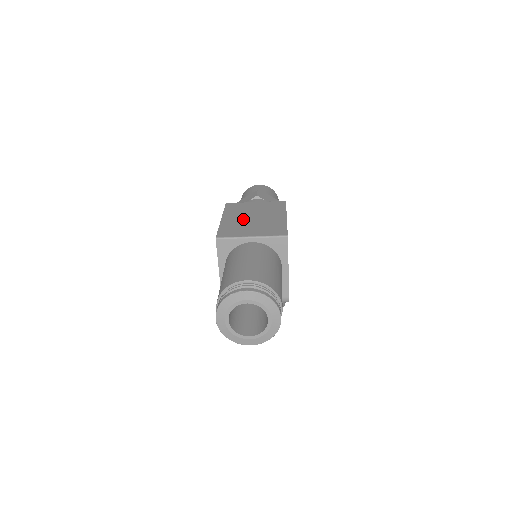
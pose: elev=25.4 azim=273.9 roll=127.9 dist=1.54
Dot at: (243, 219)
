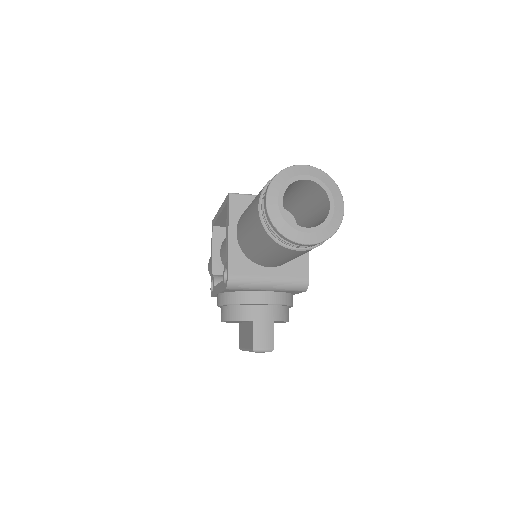
Dot at: occluded
